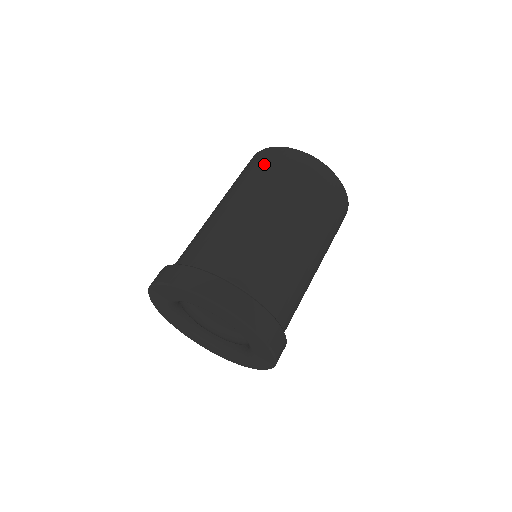
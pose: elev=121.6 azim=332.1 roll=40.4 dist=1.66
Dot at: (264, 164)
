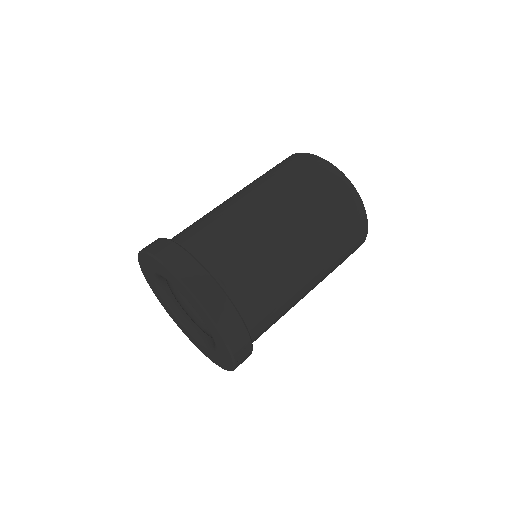
Dot at: occluded
